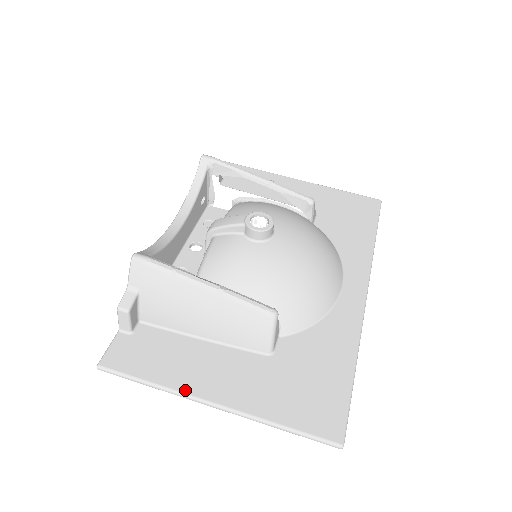
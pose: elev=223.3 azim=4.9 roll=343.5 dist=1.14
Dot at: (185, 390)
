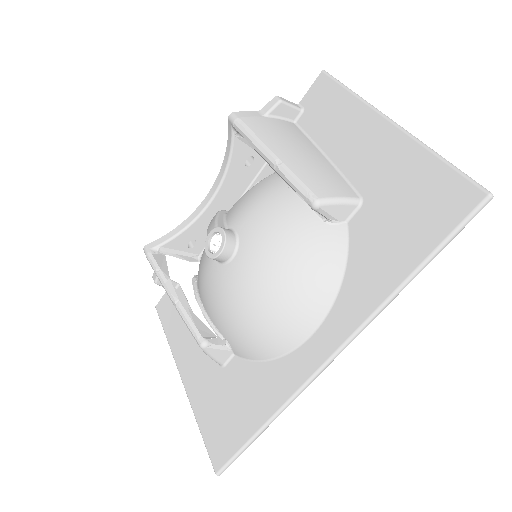
Dot at: (175, 356)
